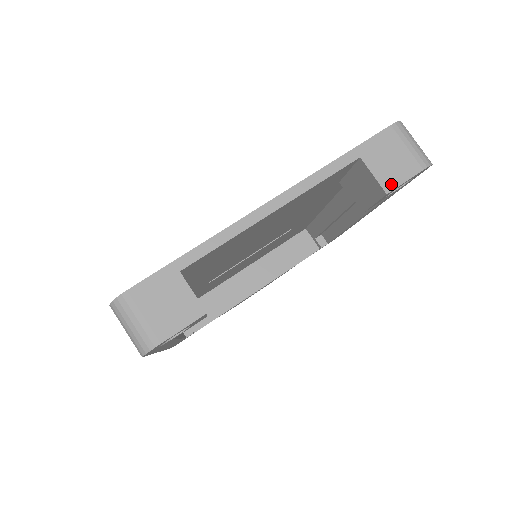
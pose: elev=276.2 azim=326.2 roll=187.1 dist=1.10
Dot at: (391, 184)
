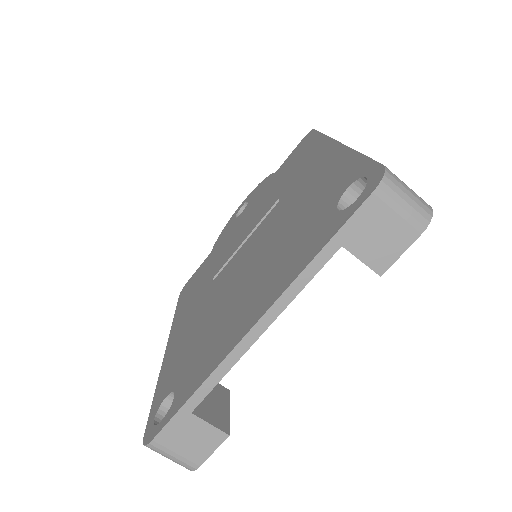
Dot at: (384, 264)
